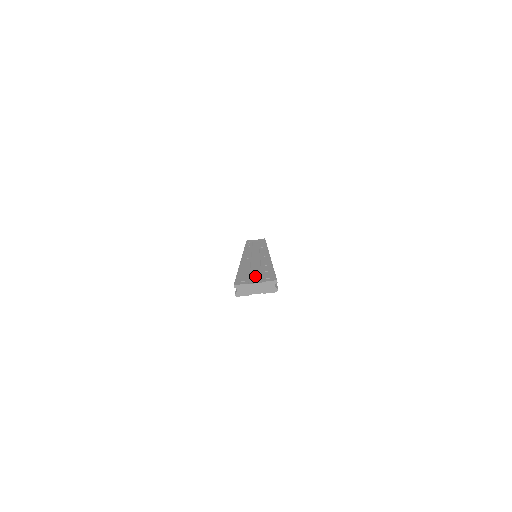
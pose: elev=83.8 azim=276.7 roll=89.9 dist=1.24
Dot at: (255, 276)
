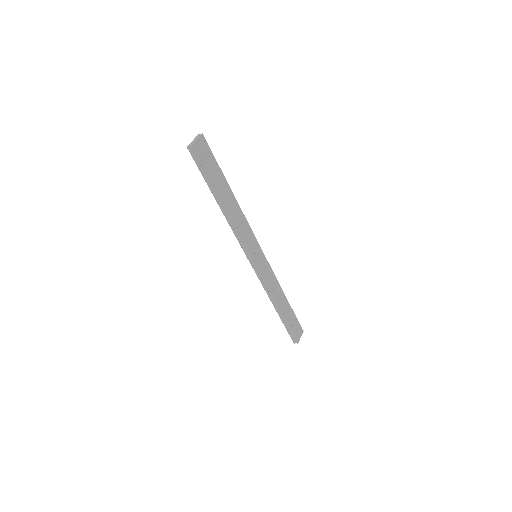
Dot at: occluded
